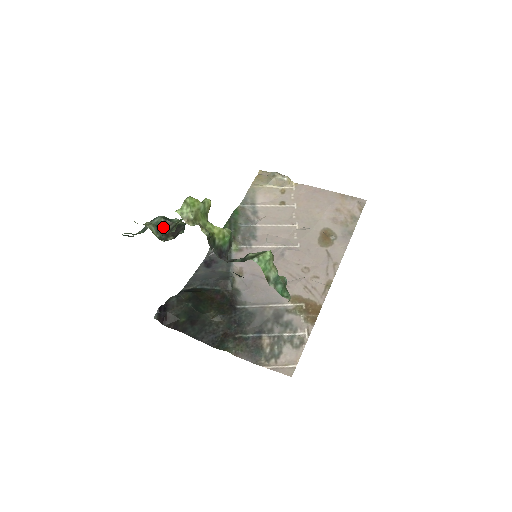
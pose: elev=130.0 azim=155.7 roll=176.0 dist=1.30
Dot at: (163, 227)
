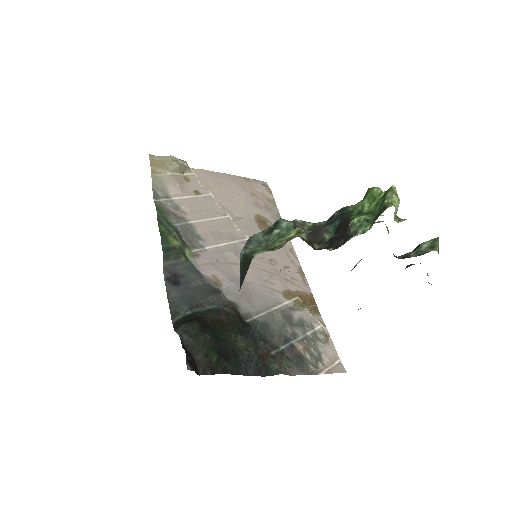
Dot at: occluded
